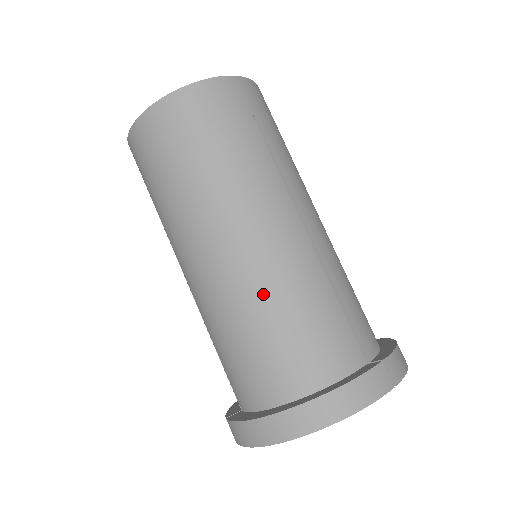
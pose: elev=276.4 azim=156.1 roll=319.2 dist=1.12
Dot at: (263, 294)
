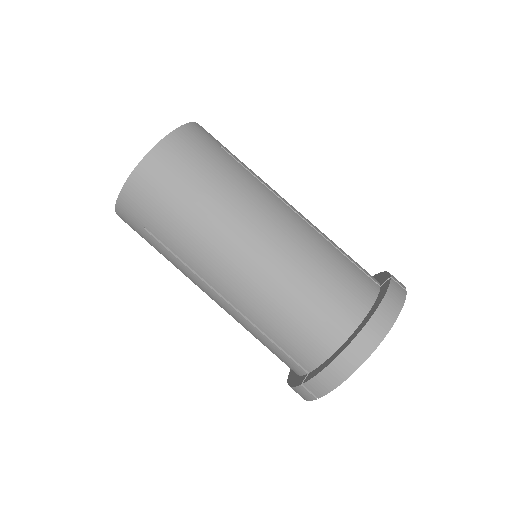
Dot at: (297, 264)
